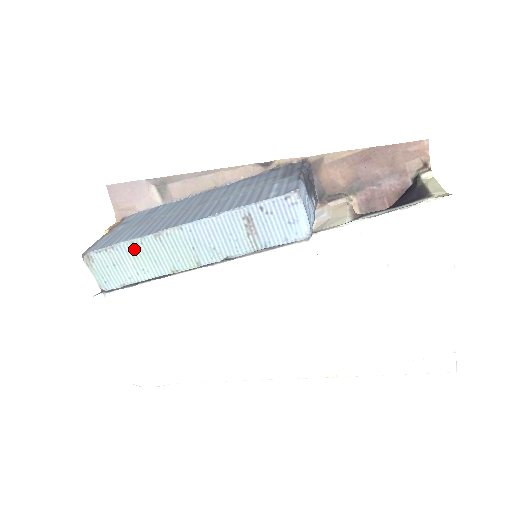
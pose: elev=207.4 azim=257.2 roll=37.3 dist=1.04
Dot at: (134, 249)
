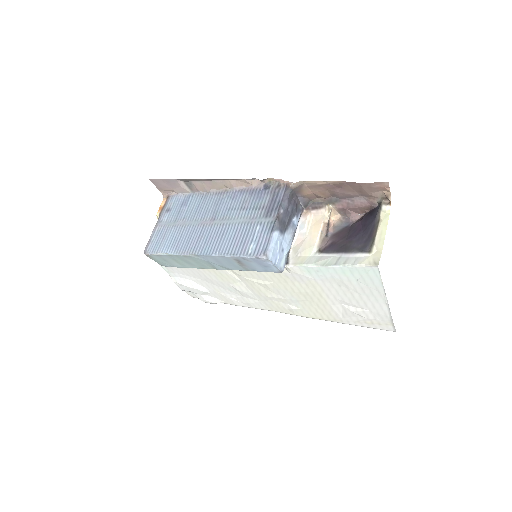
Dot at: (173, 257)
